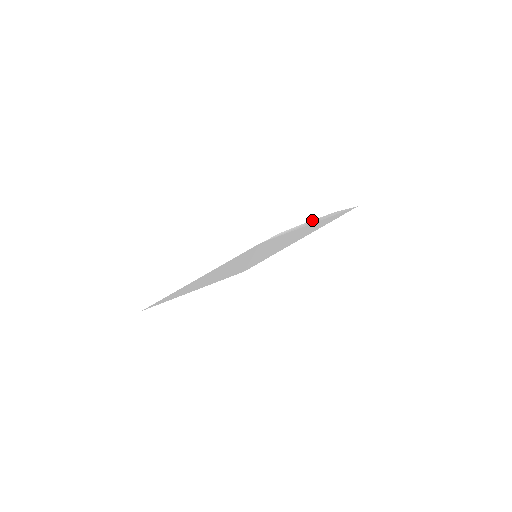
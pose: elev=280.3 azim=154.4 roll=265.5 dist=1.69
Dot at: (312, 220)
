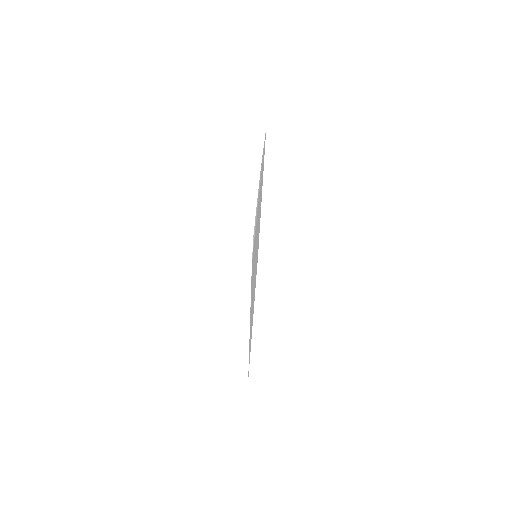
Dot at: (257, 198)
